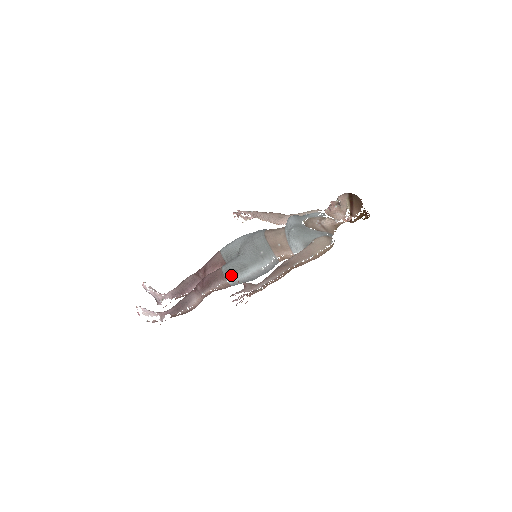
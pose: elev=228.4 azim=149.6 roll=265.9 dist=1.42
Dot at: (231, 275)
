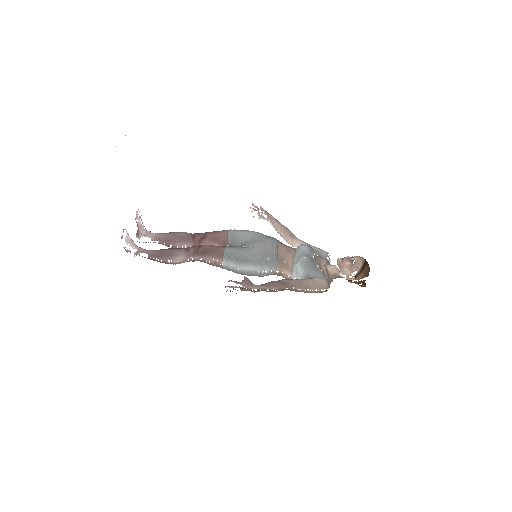
Dot at: (230, 260)
